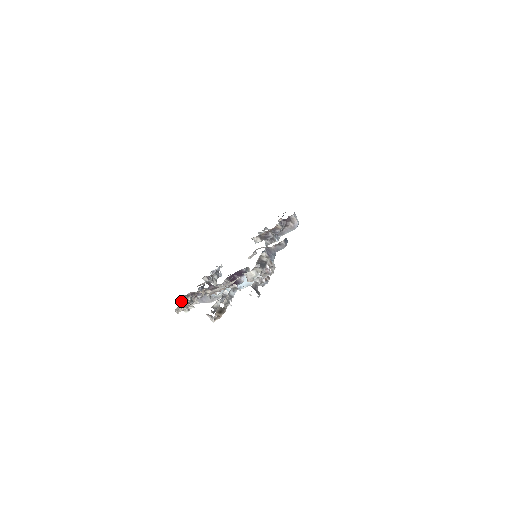
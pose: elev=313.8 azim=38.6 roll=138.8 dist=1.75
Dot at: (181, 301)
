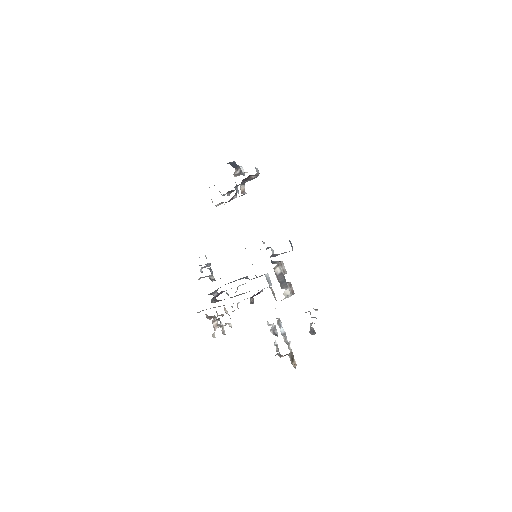
Dot at: occluded
